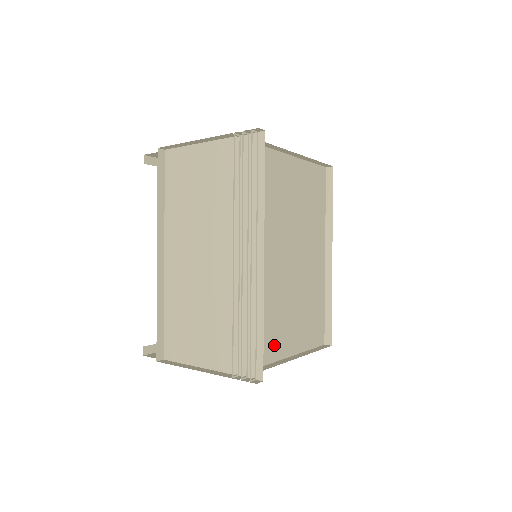
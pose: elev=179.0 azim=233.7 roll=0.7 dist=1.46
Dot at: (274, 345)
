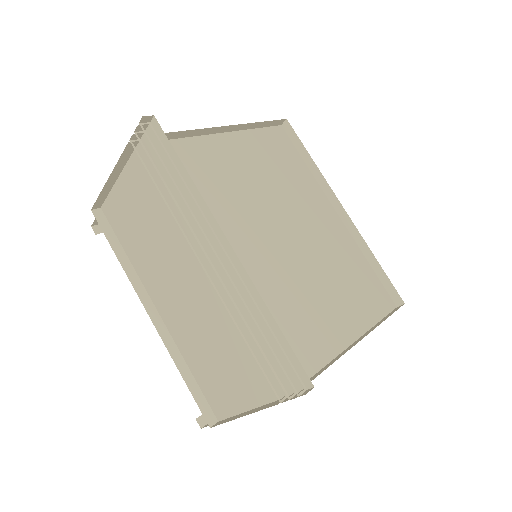
Dot at: (323, 338)
